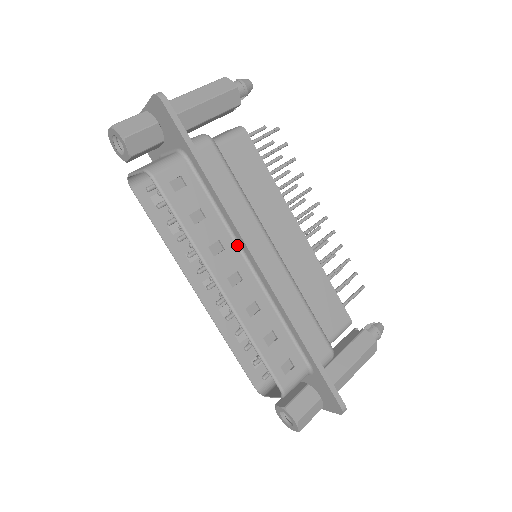
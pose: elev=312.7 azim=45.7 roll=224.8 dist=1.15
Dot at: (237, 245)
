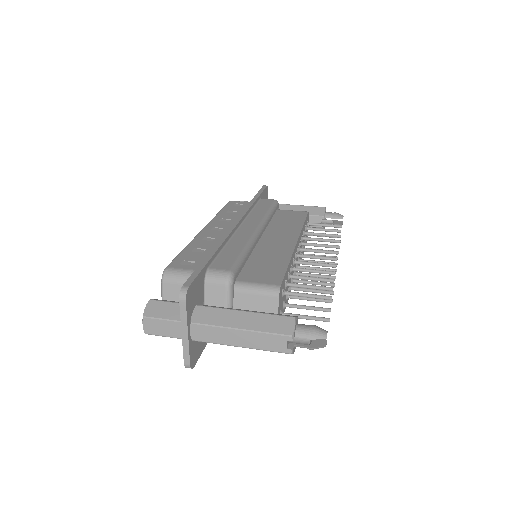
Dot at: occluded
